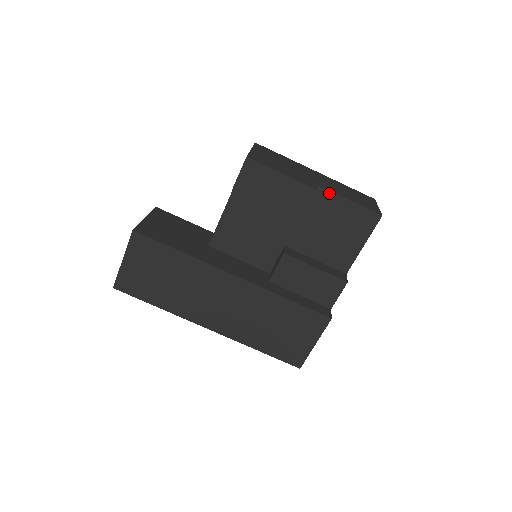
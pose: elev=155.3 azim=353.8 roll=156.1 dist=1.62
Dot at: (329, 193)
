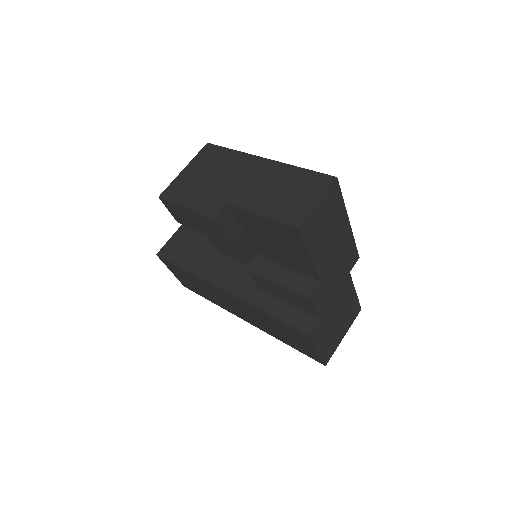
Dot at: (242, 210)
